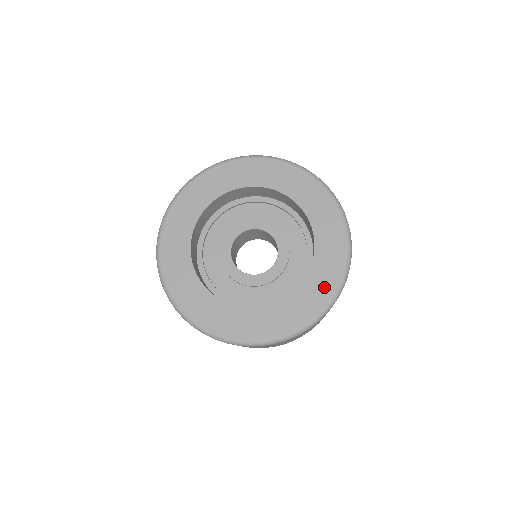
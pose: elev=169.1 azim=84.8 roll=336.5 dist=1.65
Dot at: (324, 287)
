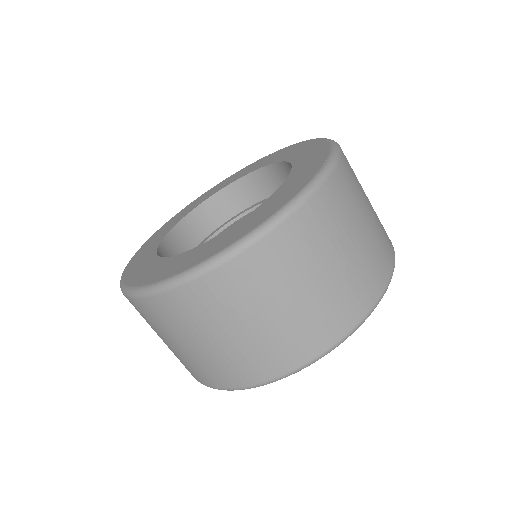
Dot at: (298, 183)
